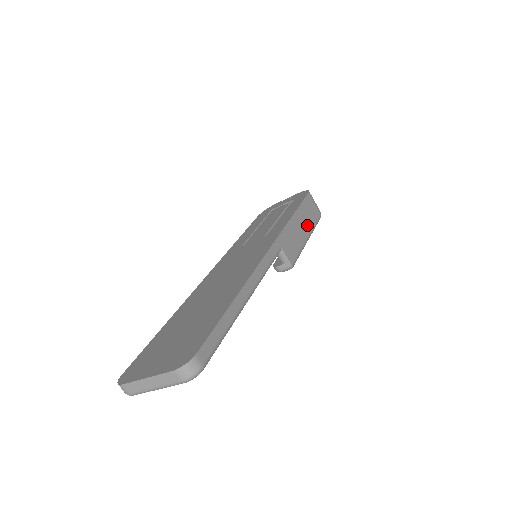
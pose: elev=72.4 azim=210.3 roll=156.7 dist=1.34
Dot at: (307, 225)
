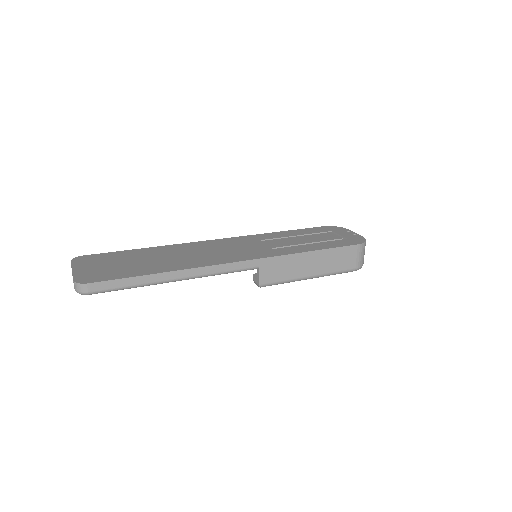
Dot at: (321, 267)
